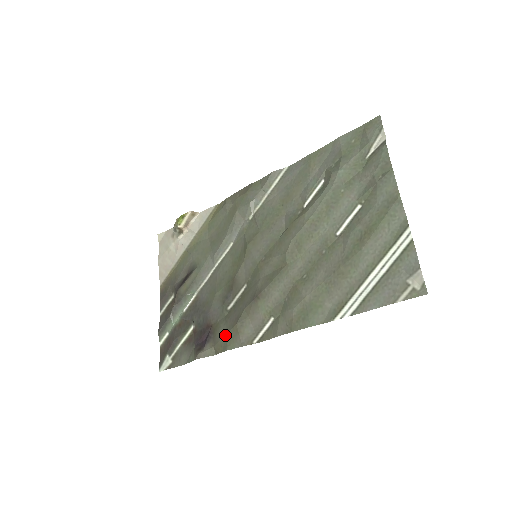
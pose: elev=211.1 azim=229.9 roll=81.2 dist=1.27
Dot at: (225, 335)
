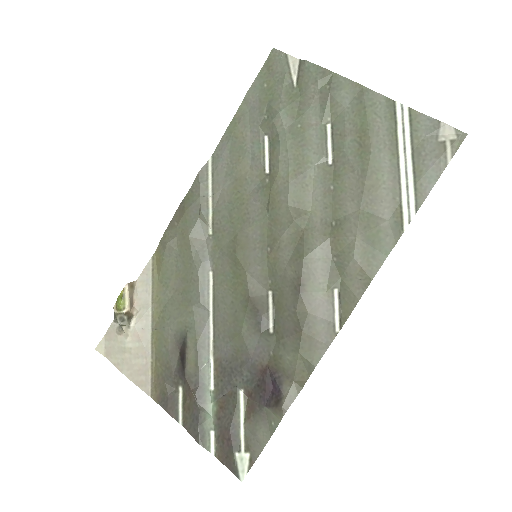
Dot at: (298, 355)
